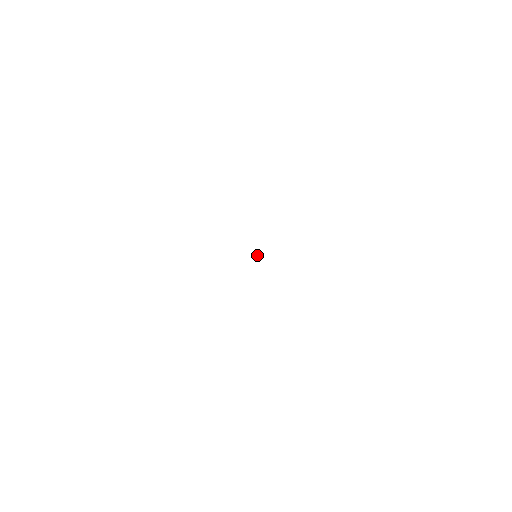
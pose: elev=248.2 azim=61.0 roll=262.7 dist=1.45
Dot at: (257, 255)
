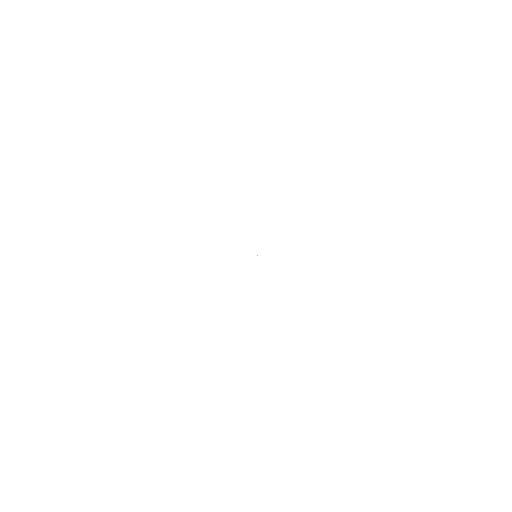
Dot at: (257, 255)
